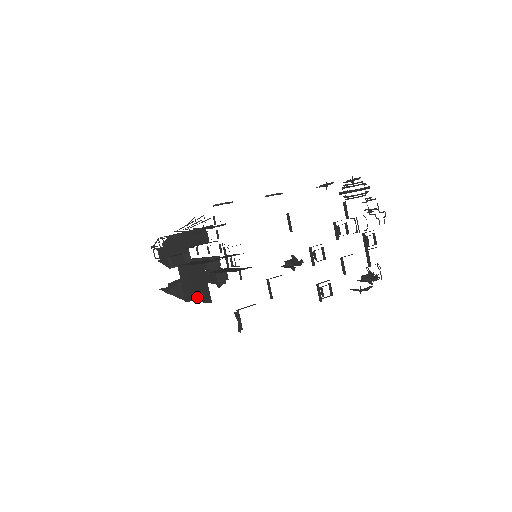
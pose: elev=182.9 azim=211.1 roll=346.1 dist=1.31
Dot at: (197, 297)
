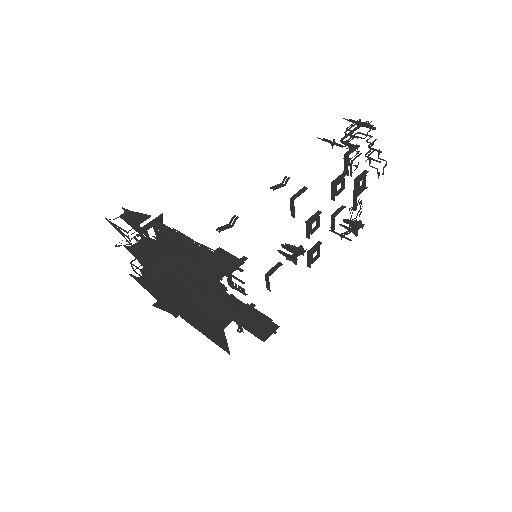
Dot at: (204, 333)
